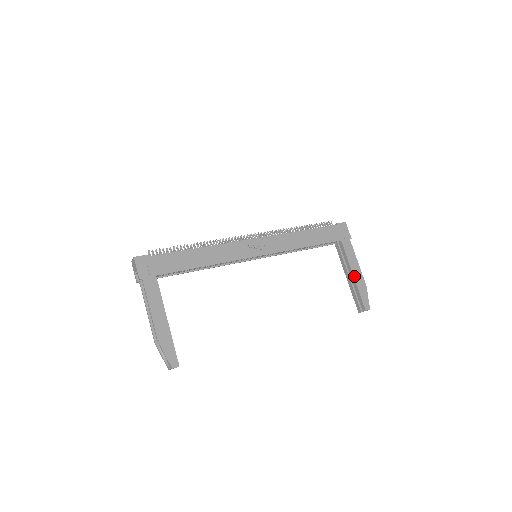
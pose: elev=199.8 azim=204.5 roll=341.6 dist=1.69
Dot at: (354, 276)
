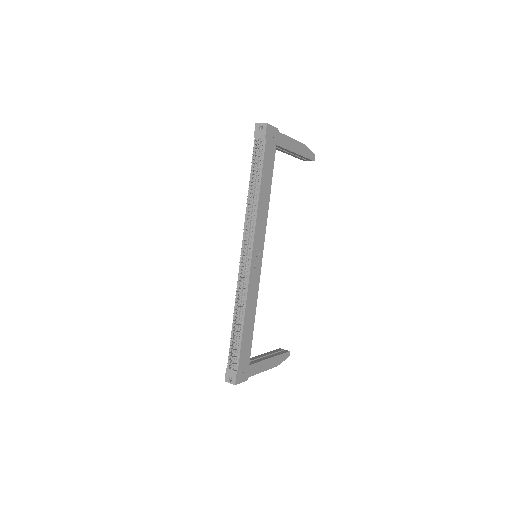
Dot at: (298, 153)
